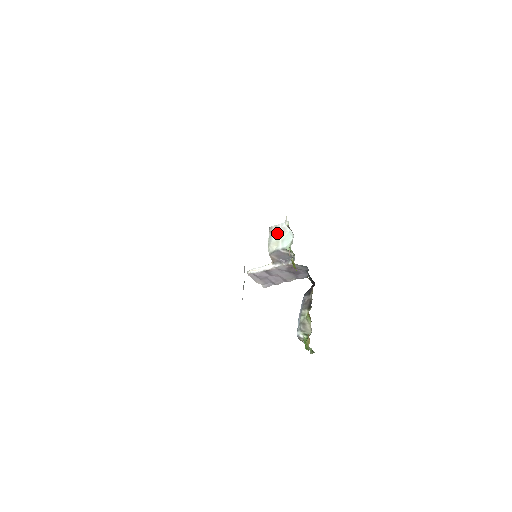
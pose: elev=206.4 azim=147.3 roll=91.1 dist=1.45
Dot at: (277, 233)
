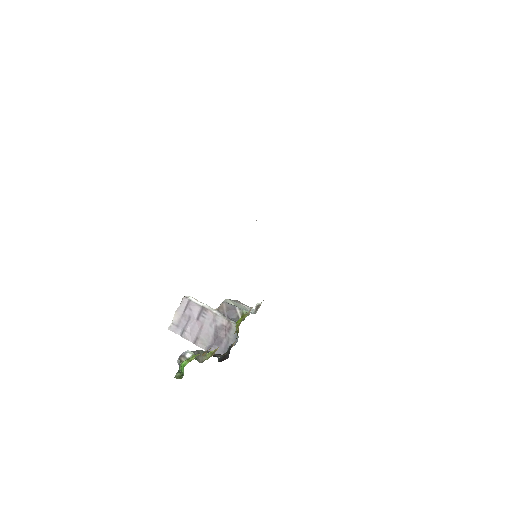
Dot at: (241, 304)
